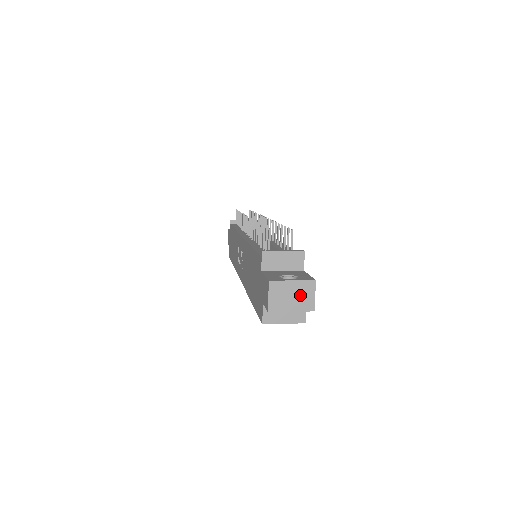
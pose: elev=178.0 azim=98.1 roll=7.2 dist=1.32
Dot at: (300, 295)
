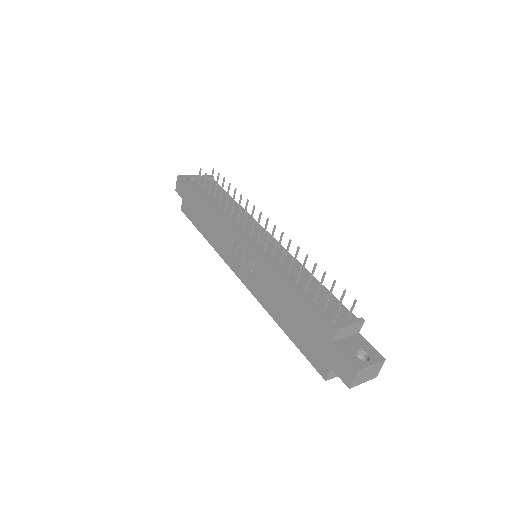
Dot at: (373, 372)
